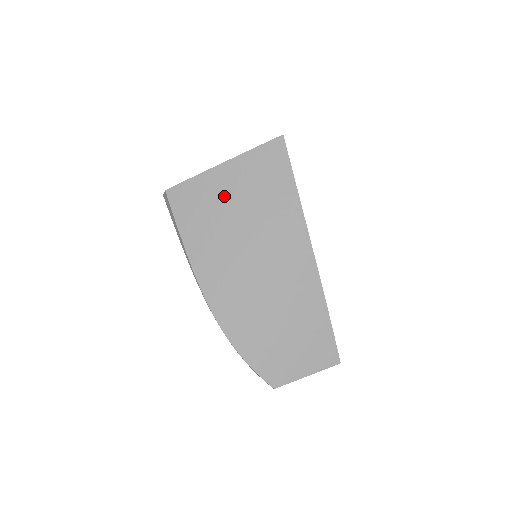
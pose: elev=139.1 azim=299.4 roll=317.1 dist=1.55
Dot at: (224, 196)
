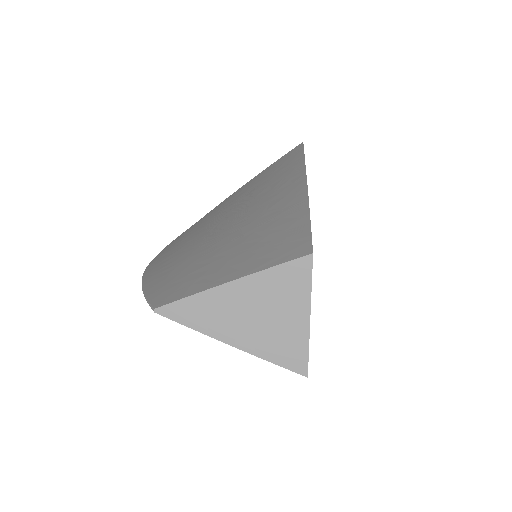
Dot at: occluded
